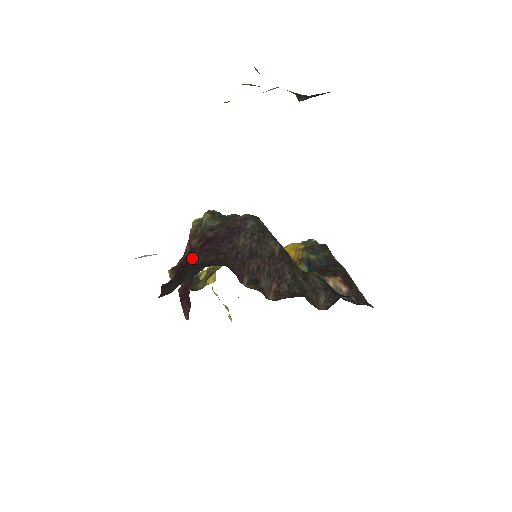
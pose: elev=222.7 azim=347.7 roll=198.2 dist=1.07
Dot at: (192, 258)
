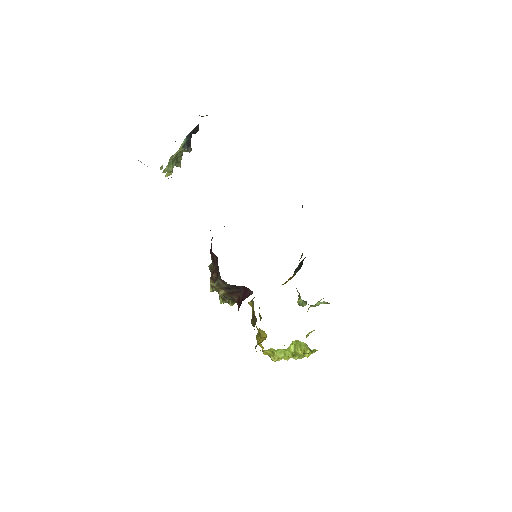
Dot at: occluded
